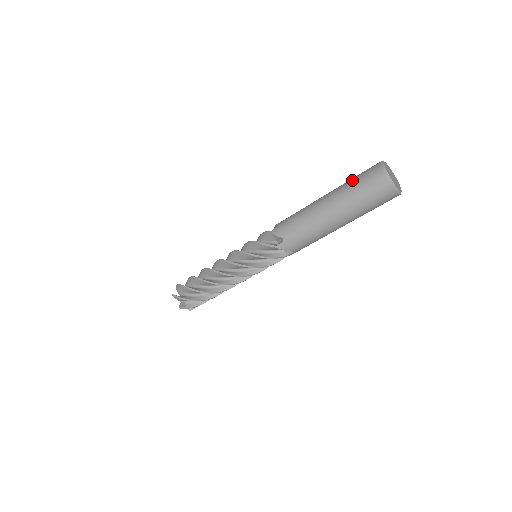
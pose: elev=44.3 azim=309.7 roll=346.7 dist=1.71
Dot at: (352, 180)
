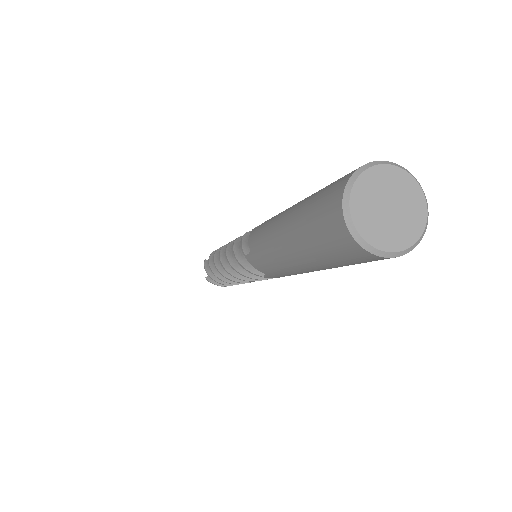
Dot at: occluded
